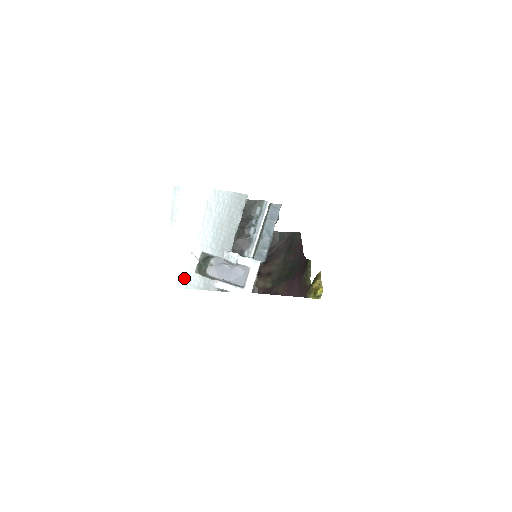
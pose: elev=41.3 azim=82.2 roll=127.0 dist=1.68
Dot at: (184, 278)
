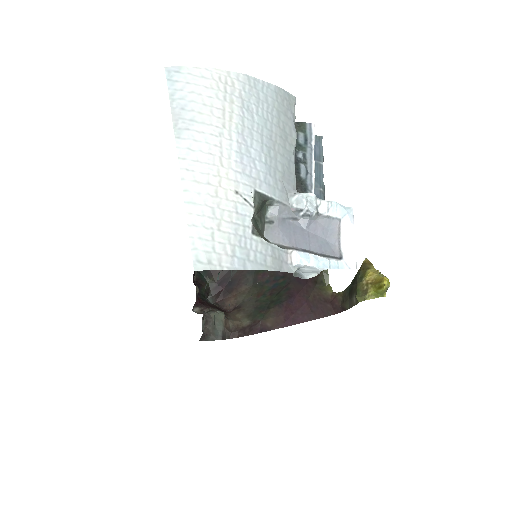
Dot at: (234, 246)
